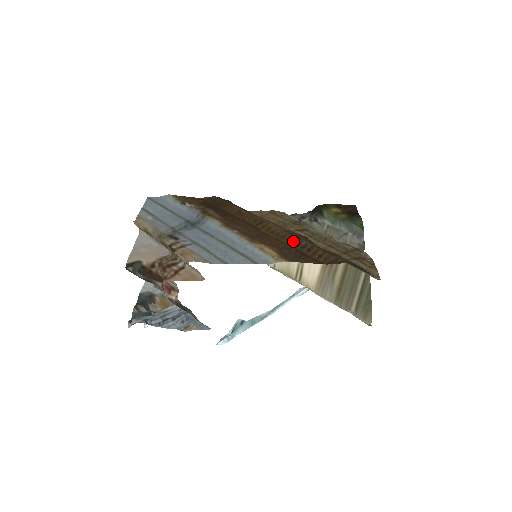
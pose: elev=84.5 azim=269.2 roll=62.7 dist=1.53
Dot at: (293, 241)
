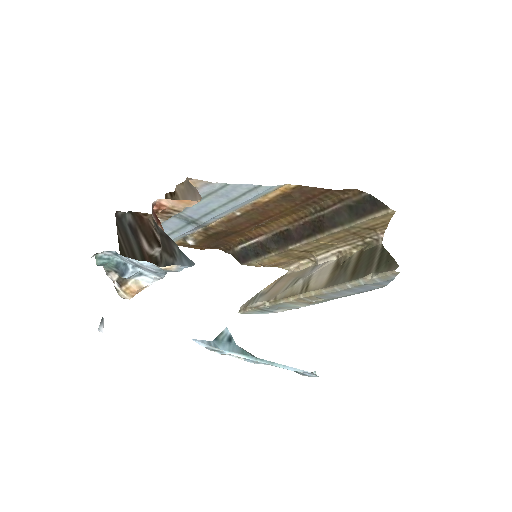
Dot at: (297, 210)
